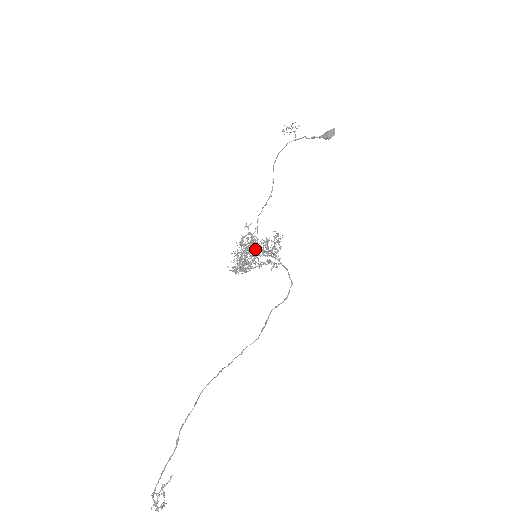
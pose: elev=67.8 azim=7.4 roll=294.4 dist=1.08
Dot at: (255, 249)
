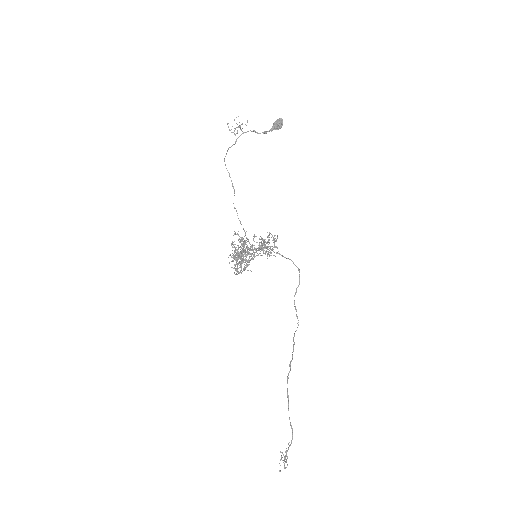
Dot at: occluded
